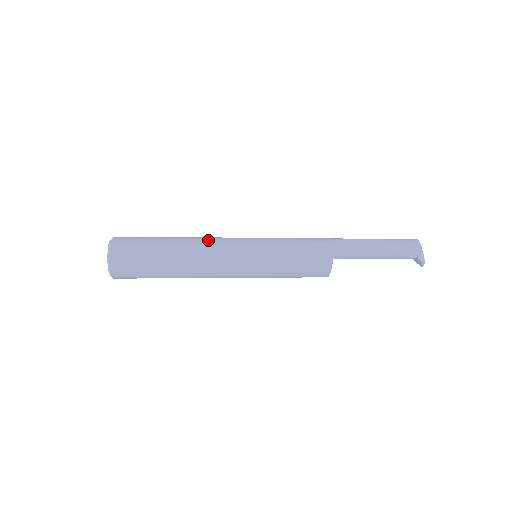
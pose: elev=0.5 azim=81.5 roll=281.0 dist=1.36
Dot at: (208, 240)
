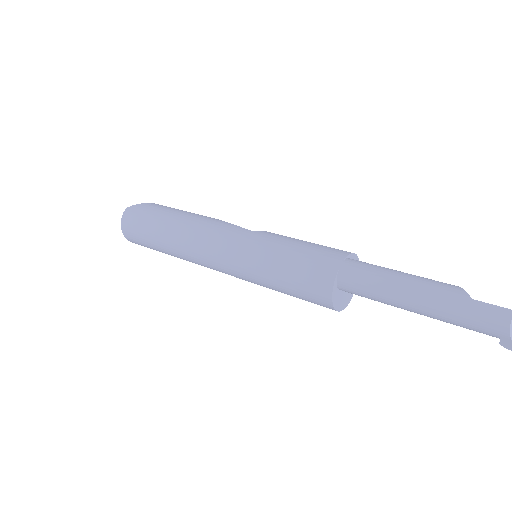
Dot at: (195, 234)
